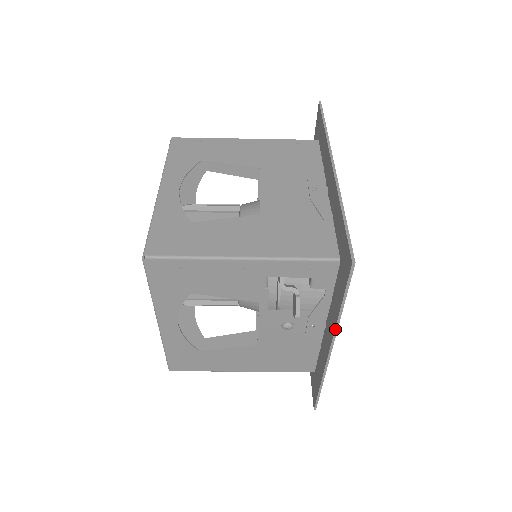
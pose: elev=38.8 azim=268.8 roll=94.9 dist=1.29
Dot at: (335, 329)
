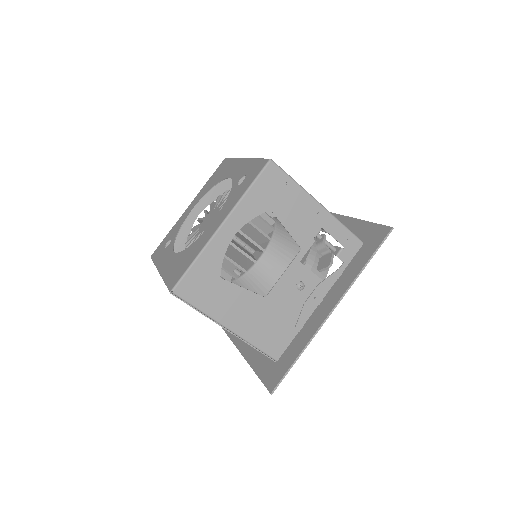
Dot at: (351, 284)
